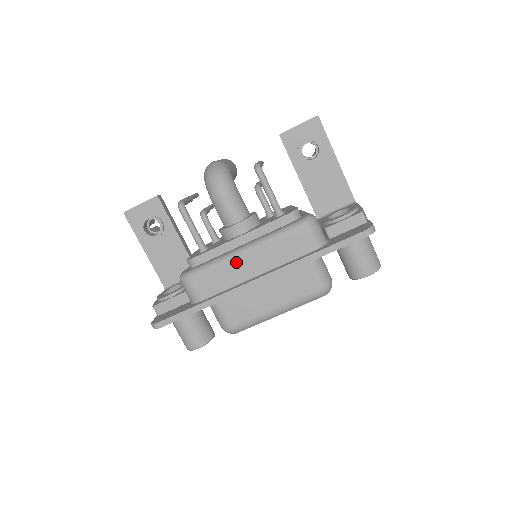
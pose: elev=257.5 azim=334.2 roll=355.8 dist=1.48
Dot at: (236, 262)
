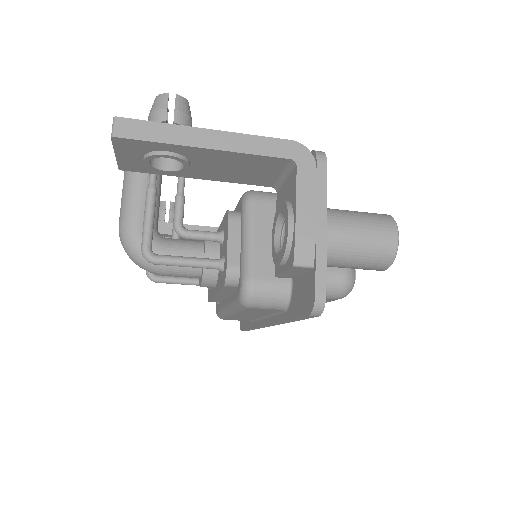
Dot at: (236, 316)
